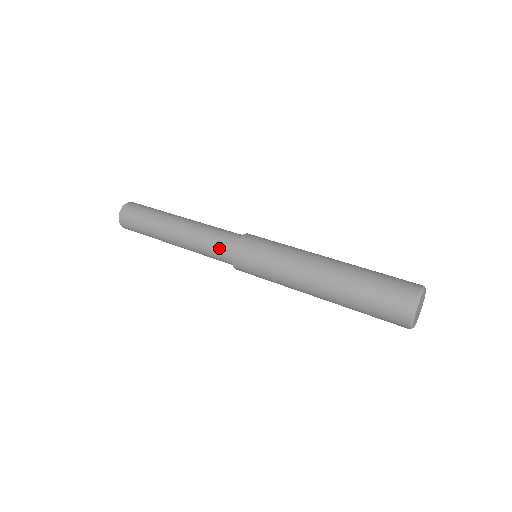
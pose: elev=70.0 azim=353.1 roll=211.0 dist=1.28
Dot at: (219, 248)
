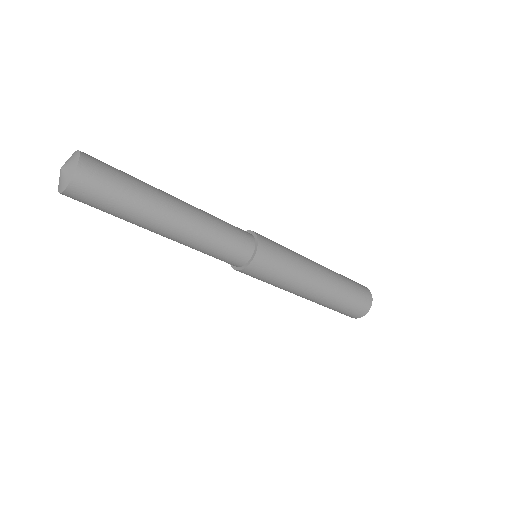
Dot at: (226, 260)
